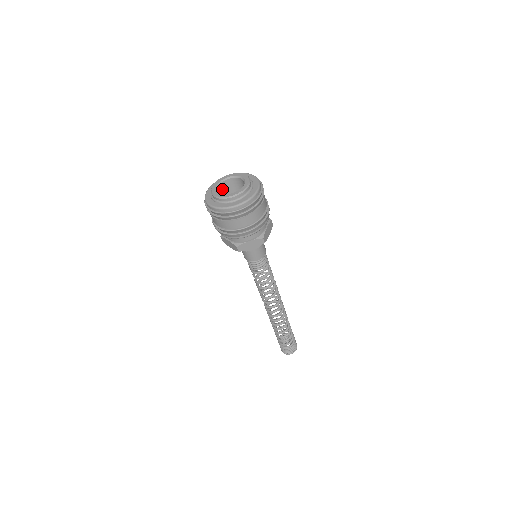
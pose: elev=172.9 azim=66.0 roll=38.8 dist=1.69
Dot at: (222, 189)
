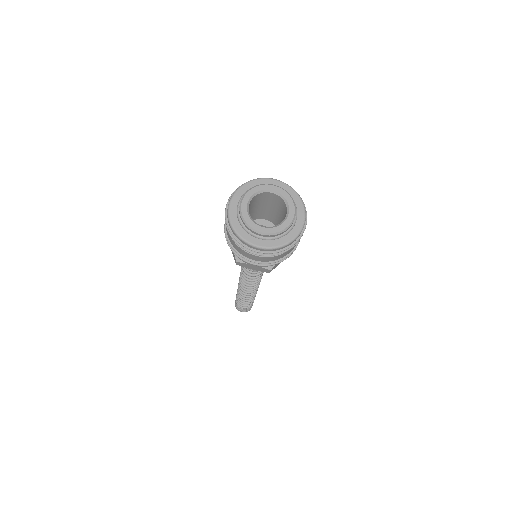
Dot at: occluded
